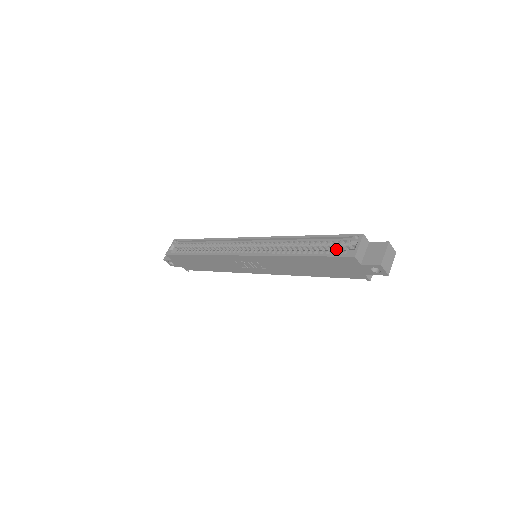
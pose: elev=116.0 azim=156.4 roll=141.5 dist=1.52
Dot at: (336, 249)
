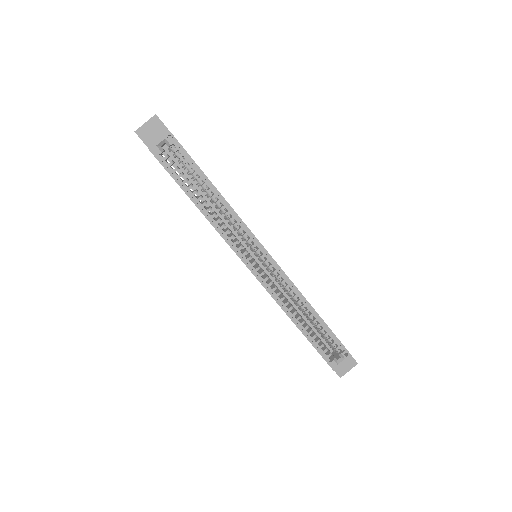
Dot at: (325, 338)
